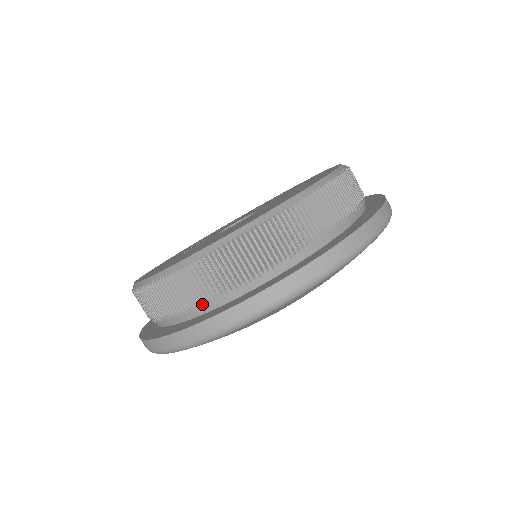
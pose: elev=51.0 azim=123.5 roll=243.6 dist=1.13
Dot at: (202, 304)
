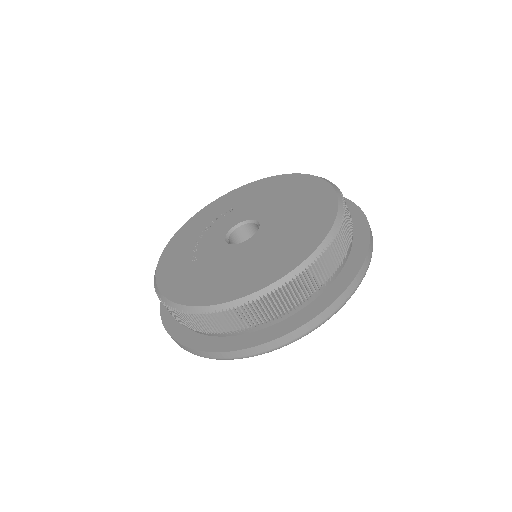
Dot at: (198, 331)
